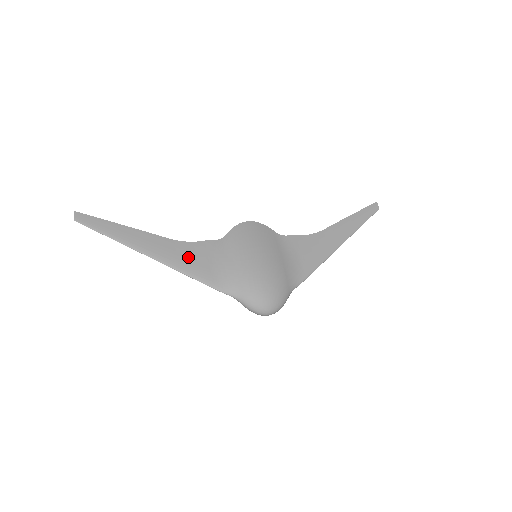
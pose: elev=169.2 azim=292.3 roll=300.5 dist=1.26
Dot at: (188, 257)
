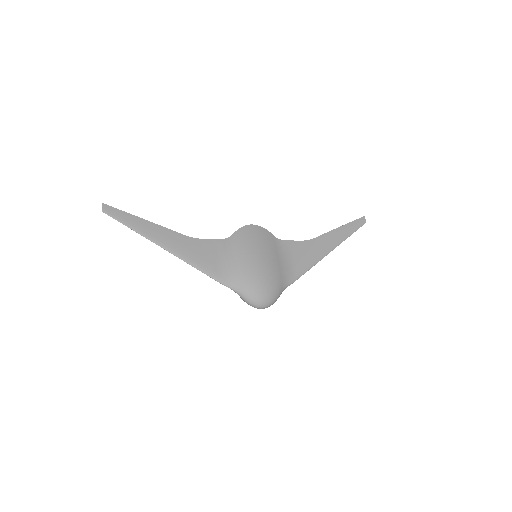
Dot at: (198, 252)
